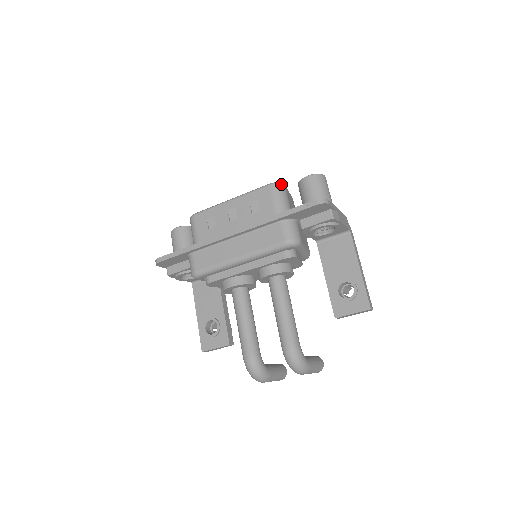
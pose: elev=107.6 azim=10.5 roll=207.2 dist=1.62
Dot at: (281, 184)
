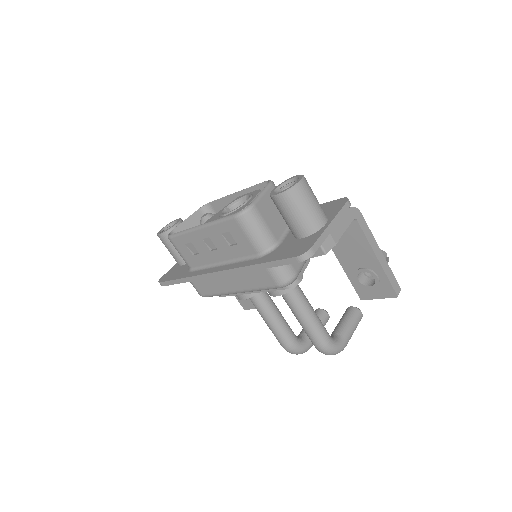
Dot at: (249, 211)
